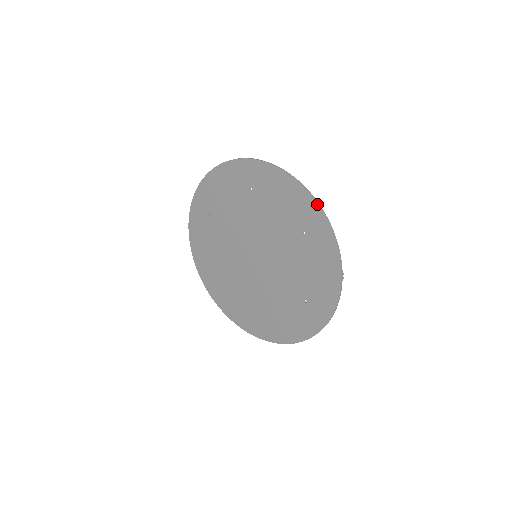
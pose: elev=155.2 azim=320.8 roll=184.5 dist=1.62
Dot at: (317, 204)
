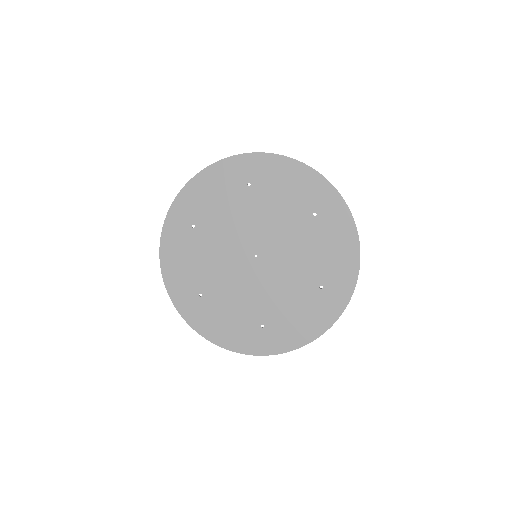
Dot at: (328, 181)
